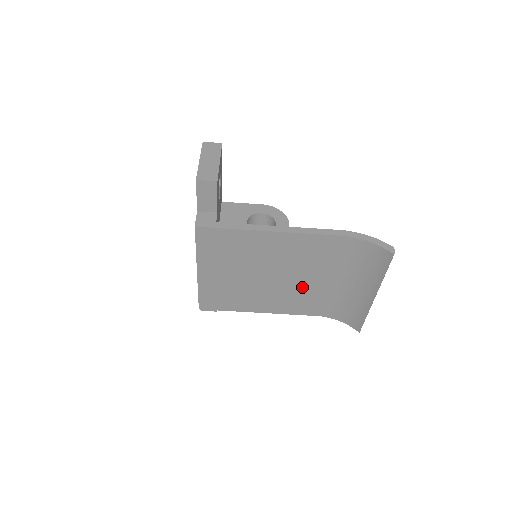
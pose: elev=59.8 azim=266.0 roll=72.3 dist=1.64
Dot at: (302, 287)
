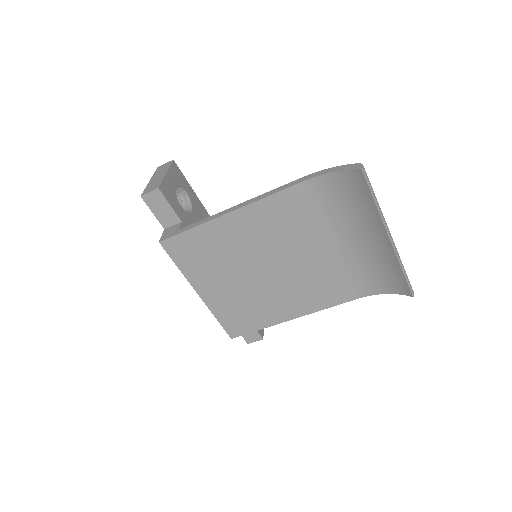
Dot at: (312, 267)
